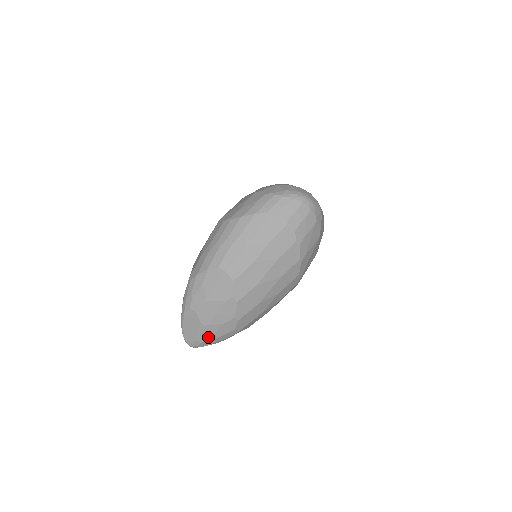
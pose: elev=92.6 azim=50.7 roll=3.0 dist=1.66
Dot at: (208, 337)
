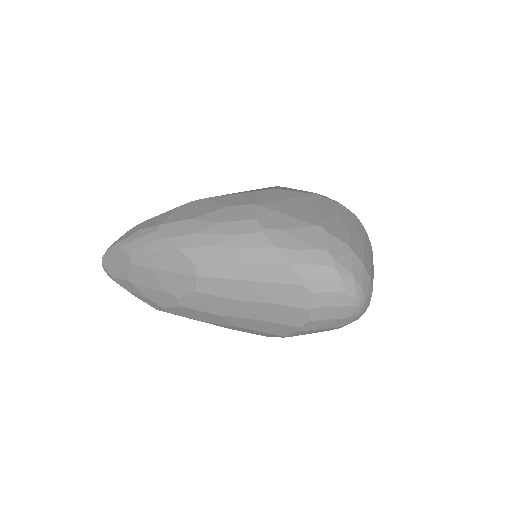
Dot at: (125, 286)
